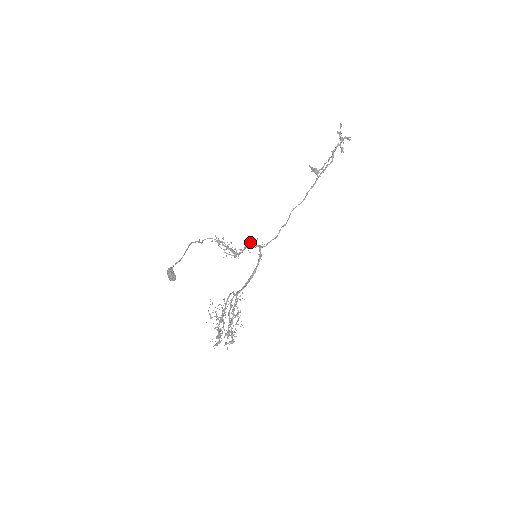
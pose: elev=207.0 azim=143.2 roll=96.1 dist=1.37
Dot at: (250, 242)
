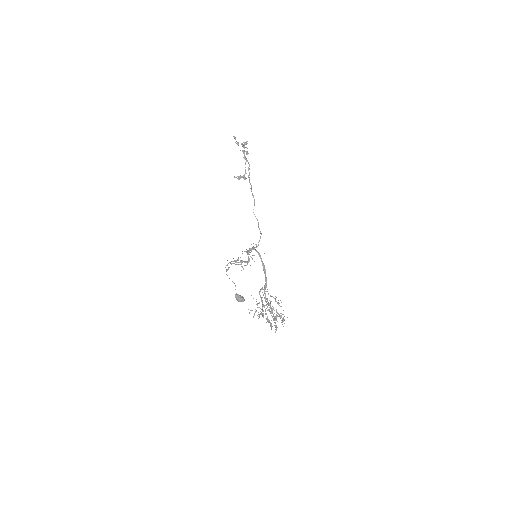
Dot at: (247, 250)
